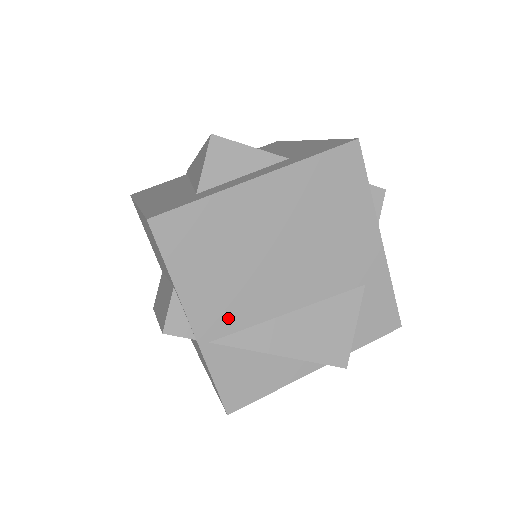
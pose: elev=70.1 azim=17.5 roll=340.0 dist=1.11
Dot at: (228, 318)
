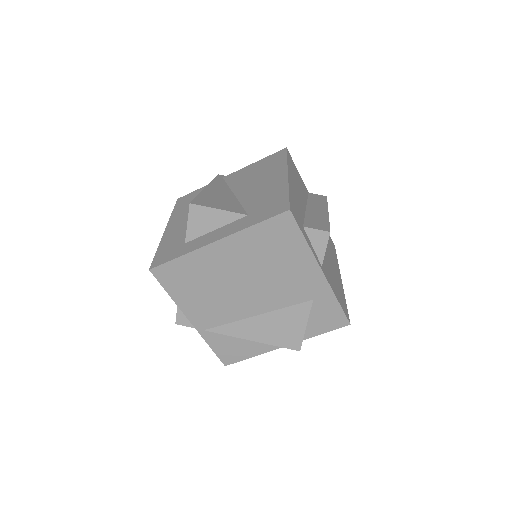
Dot at: (213, 318)
